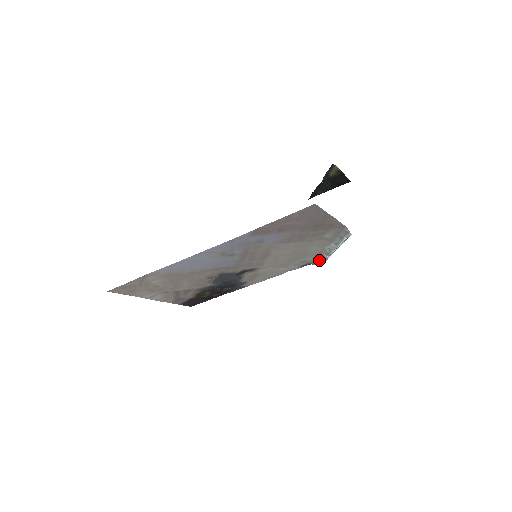
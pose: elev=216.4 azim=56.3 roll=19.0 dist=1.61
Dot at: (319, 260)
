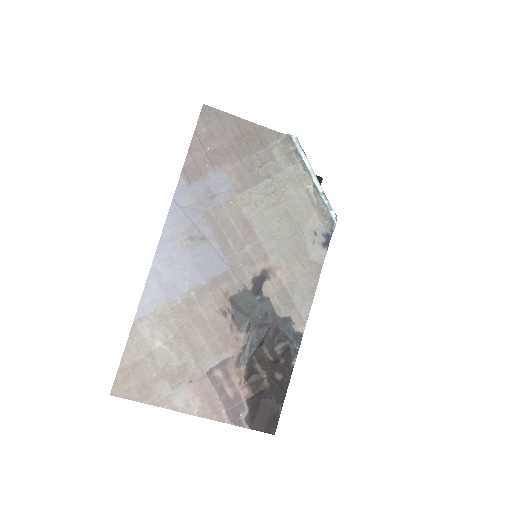
Dot at: (326, 216)
